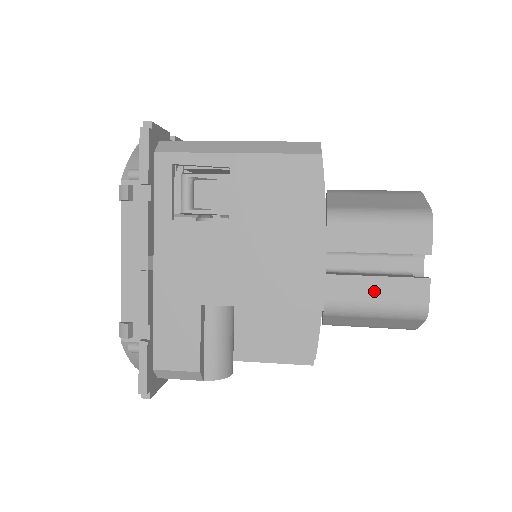
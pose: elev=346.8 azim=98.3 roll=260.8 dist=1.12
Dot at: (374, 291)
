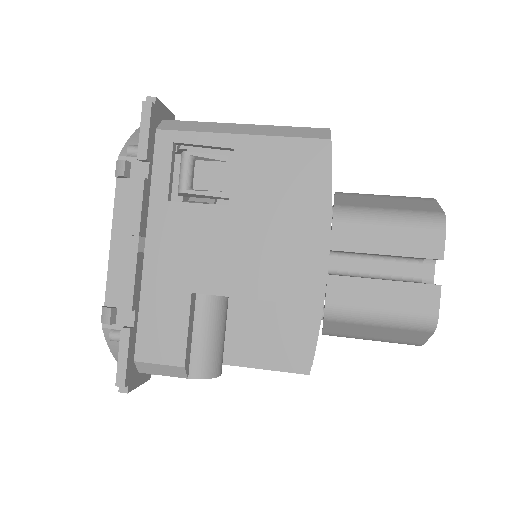
Dot at: (379, 296)
